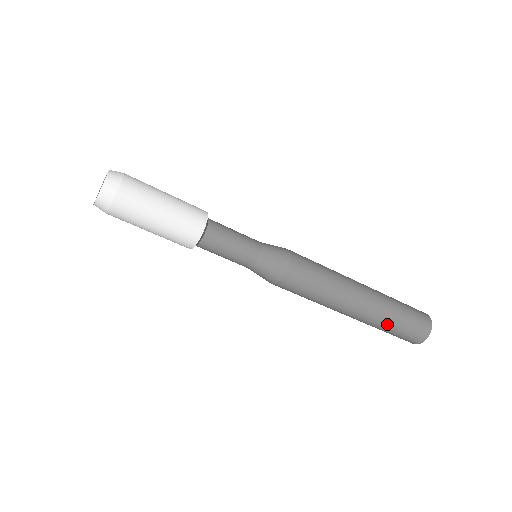
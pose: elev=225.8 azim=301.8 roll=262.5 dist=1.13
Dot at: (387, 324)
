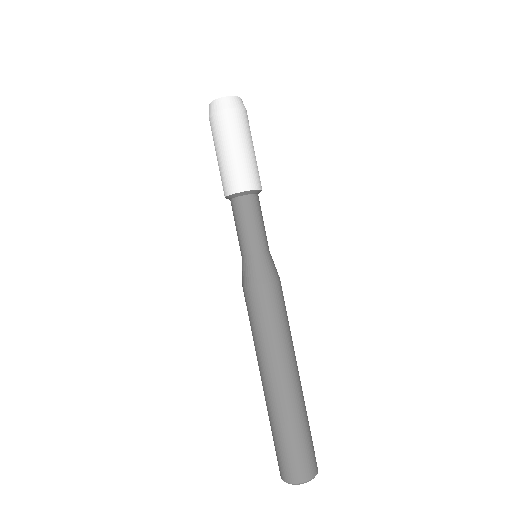
Dot at: (303, 419)
